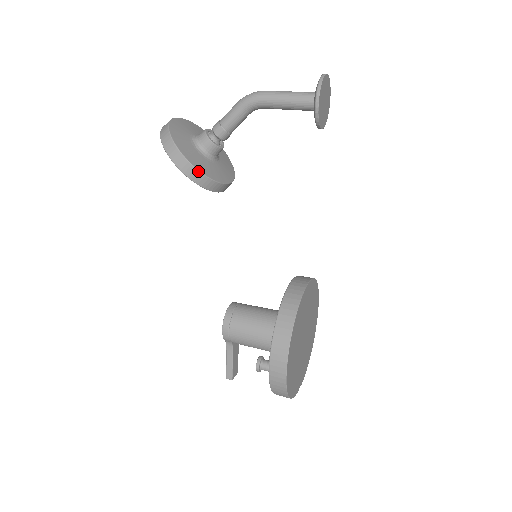
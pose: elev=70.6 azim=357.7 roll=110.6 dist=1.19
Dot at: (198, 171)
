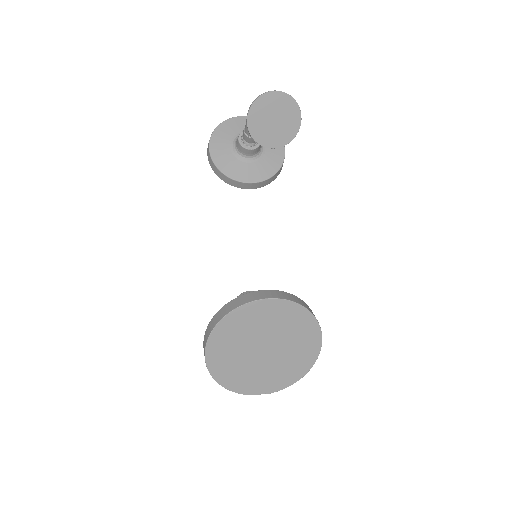
Dot at: (215, 166)
